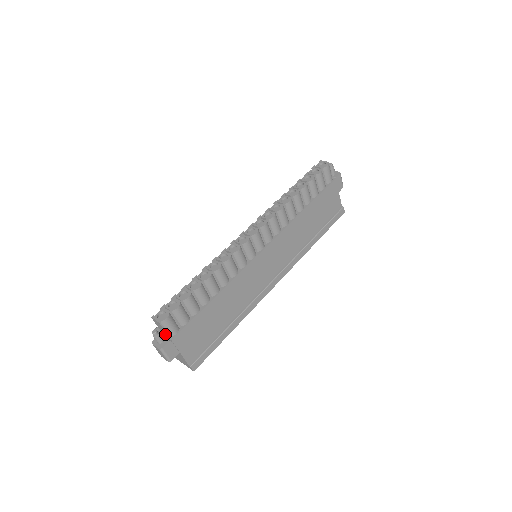
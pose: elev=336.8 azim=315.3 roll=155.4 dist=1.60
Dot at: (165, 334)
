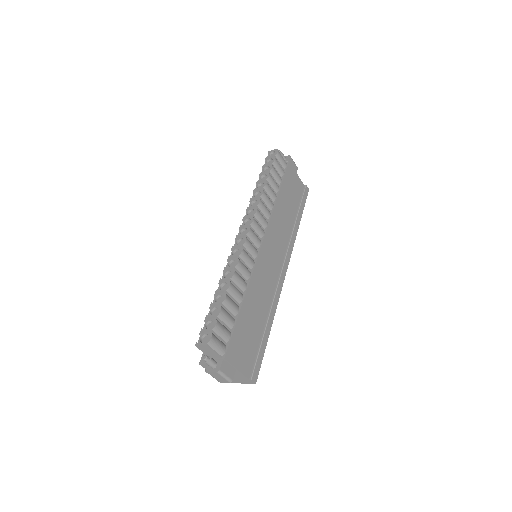
Dot at: (215, 357)
